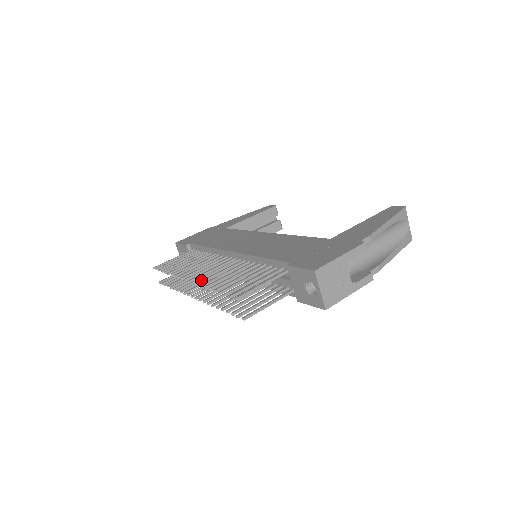
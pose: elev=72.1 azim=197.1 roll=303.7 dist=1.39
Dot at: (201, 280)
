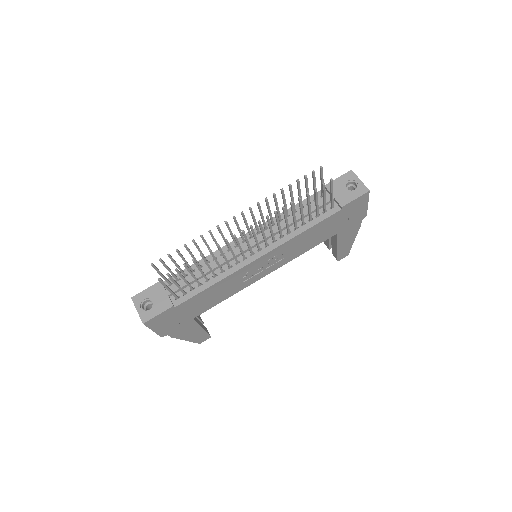
Dot at: (223, 255)
